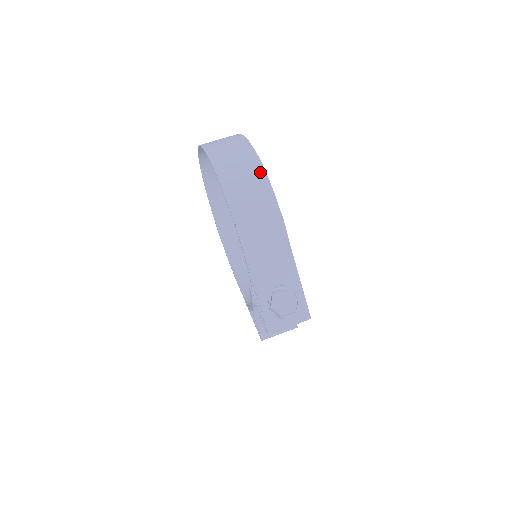
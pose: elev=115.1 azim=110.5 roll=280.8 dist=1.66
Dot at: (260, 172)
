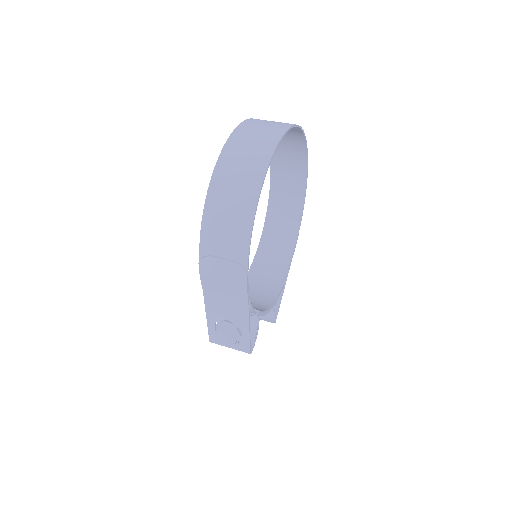
Dot at: (247, 224)
